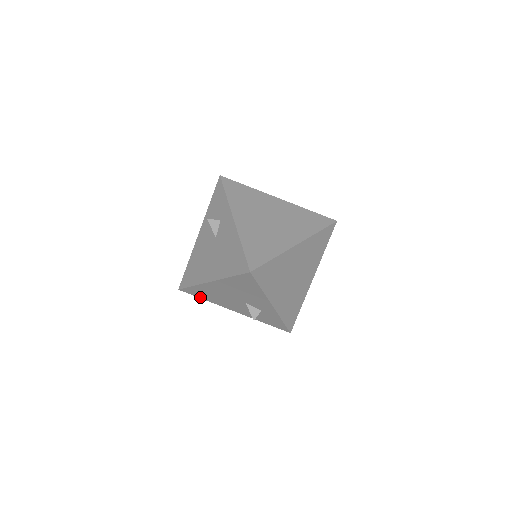
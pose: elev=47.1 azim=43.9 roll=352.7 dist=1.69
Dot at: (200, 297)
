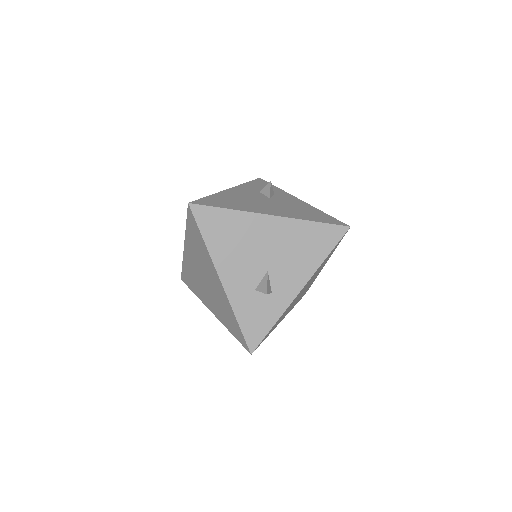
Dot at: (204, 232)
